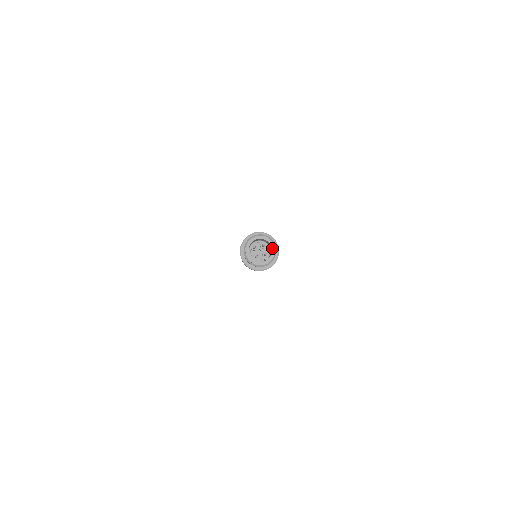
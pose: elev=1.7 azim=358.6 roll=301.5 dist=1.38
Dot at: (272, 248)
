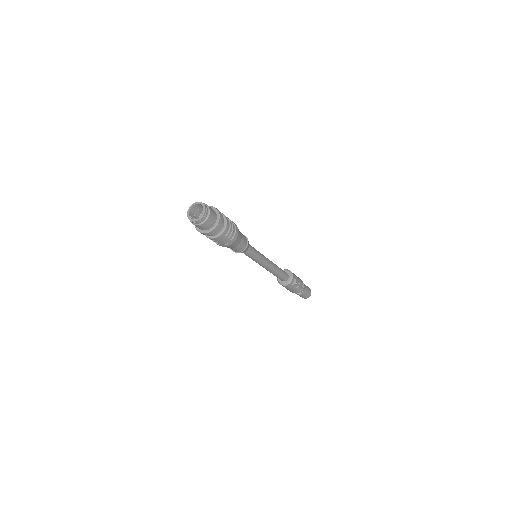
Dot at: (202, 215)
